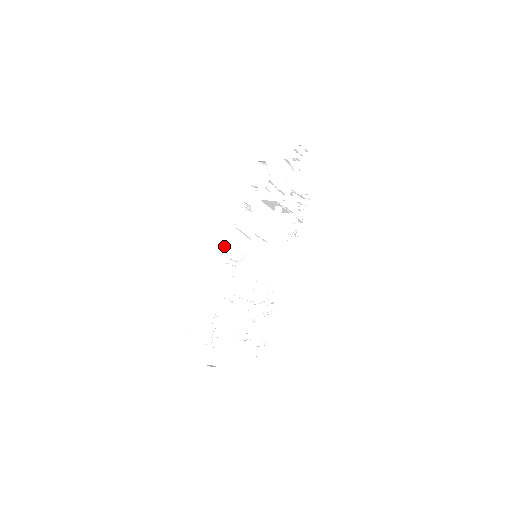
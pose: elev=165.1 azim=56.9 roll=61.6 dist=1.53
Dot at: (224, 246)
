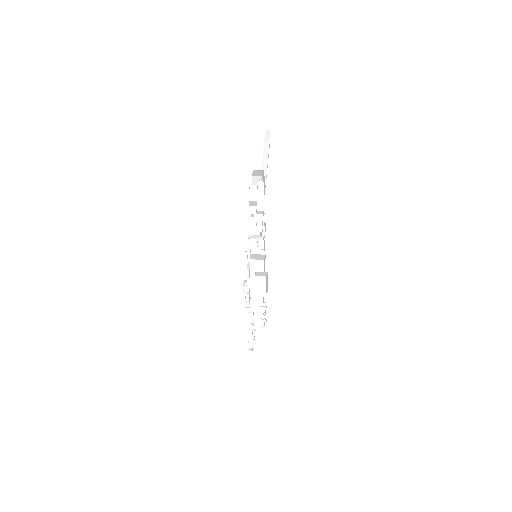
Dot at: occluded
